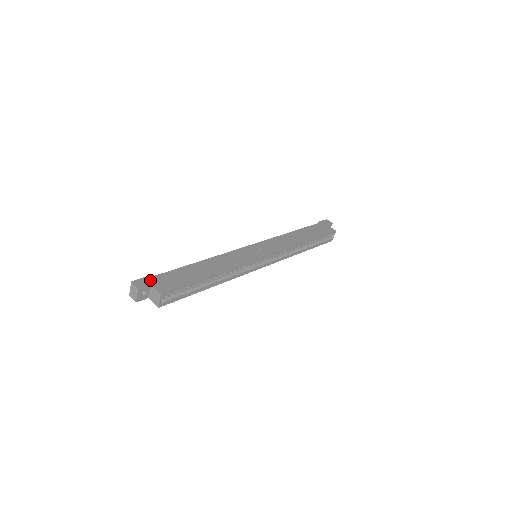
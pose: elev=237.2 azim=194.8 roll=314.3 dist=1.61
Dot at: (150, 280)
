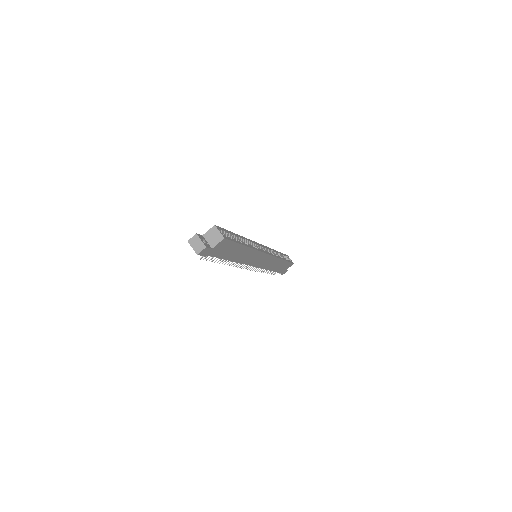
Dot at: occluded
